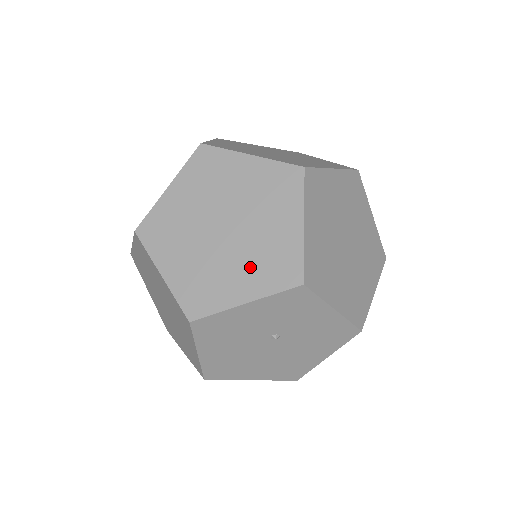
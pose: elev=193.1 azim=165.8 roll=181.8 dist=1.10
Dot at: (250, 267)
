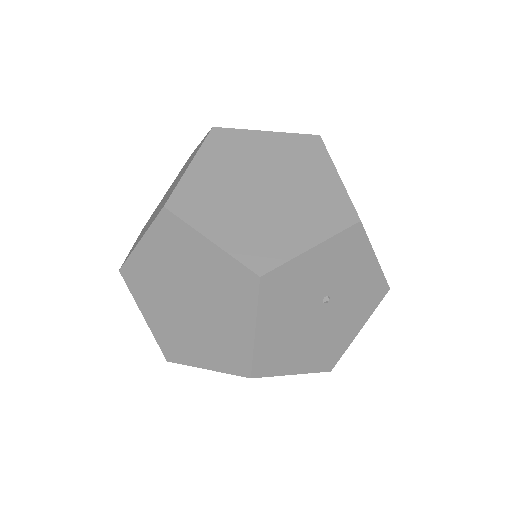
Dot at: (304, 216)
